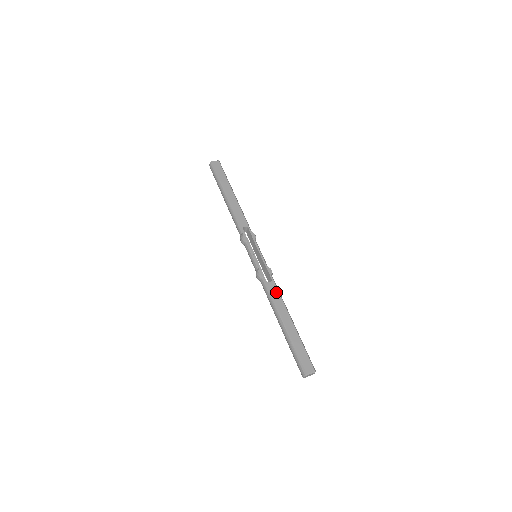
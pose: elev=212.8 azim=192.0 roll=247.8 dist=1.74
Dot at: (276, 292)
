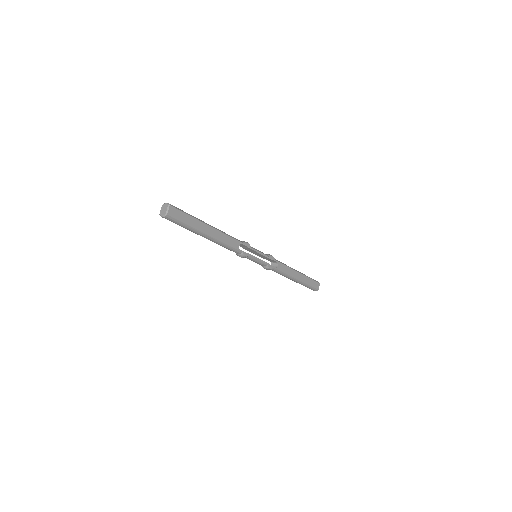
Dot at: (284, 267)
